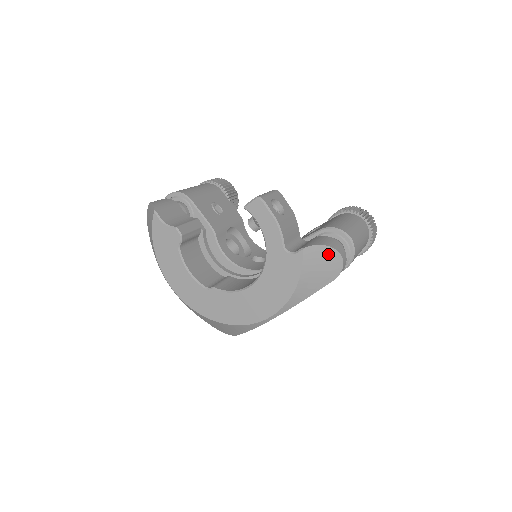
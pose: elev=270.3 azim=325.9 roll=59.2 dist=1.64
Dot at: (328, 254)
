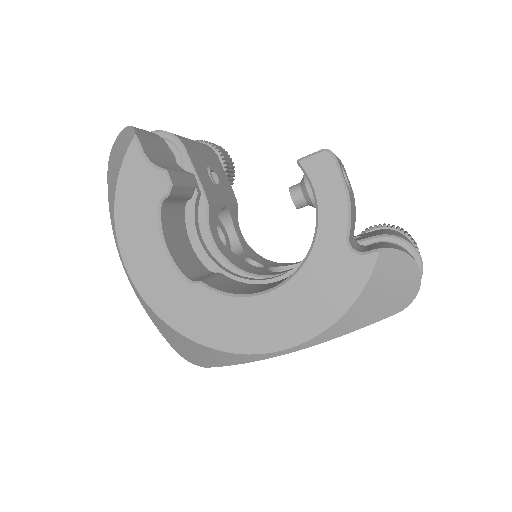
Dot at: (407, 269)
